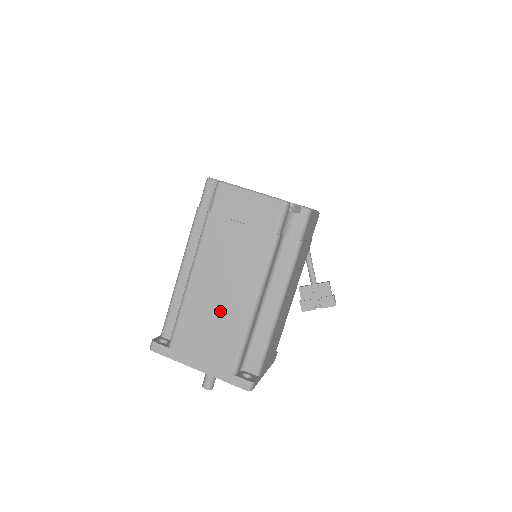
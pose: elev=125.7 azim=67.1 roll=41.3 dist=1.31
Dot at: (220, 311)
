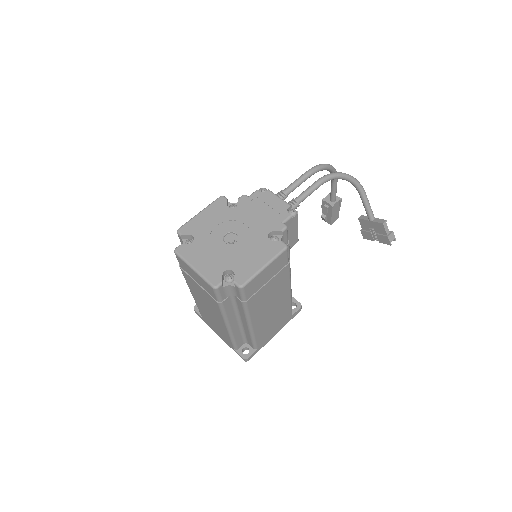
Dot at: (213, 319)
